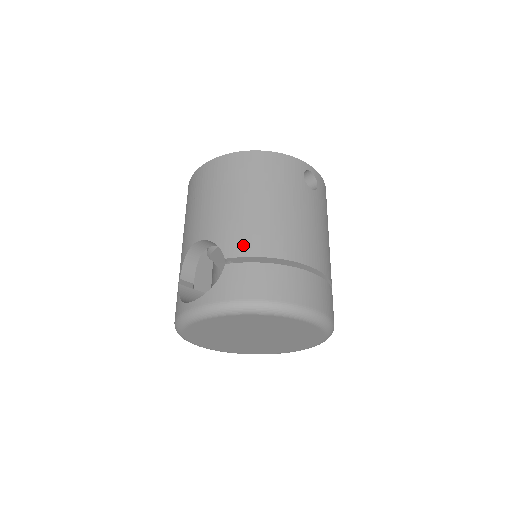
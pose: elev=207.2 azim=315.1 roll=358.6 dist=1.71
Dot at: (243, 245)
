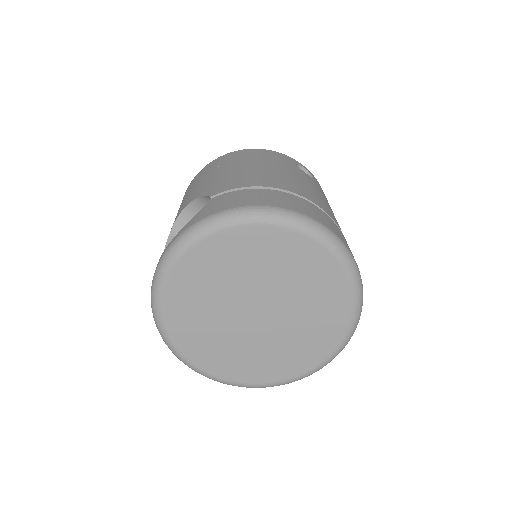
Dot at: (230, 184)
